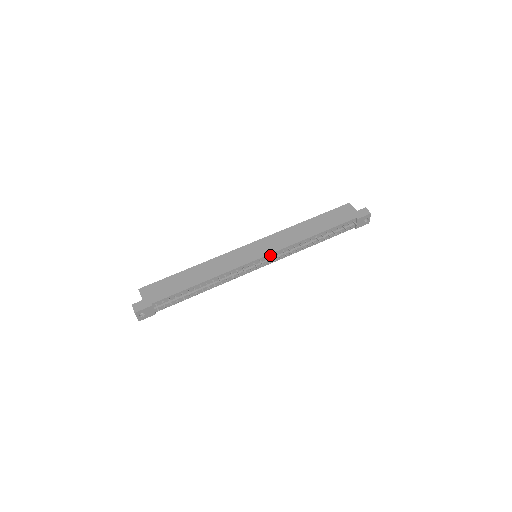
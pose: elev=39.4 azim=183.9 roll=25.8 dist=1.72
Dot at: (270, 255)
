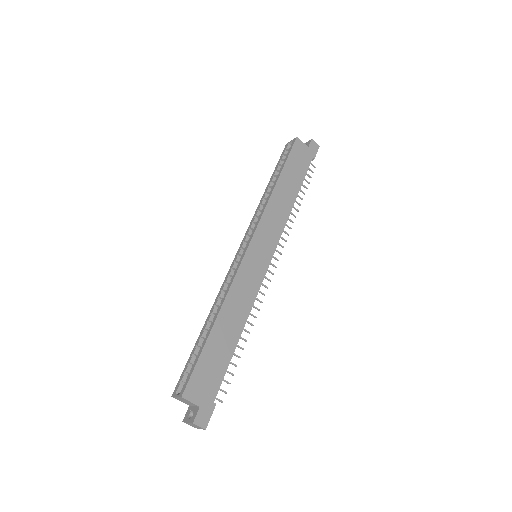
Dot at: (274, 249)
